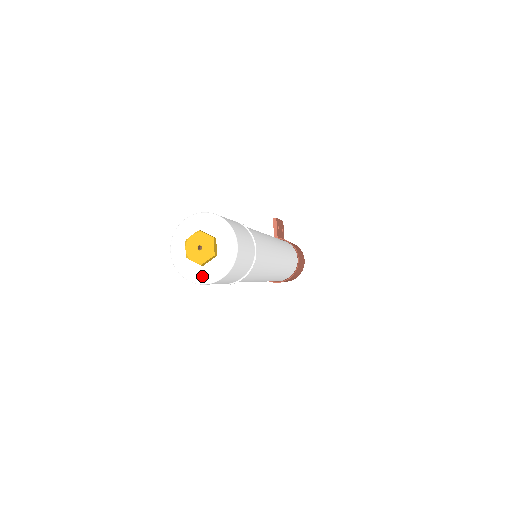
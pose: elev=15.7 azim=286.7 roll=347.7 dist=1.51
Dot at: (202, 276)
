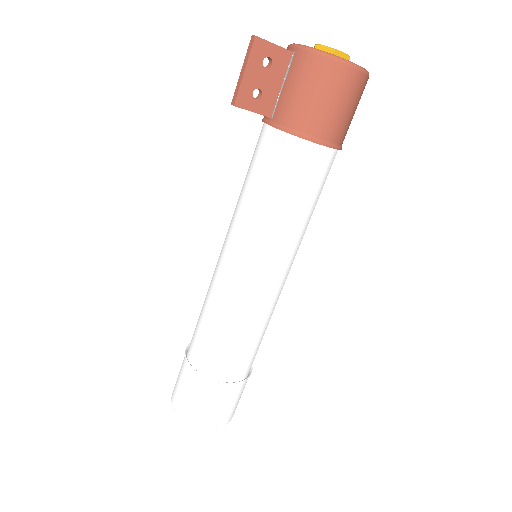
Dot at: occluded
